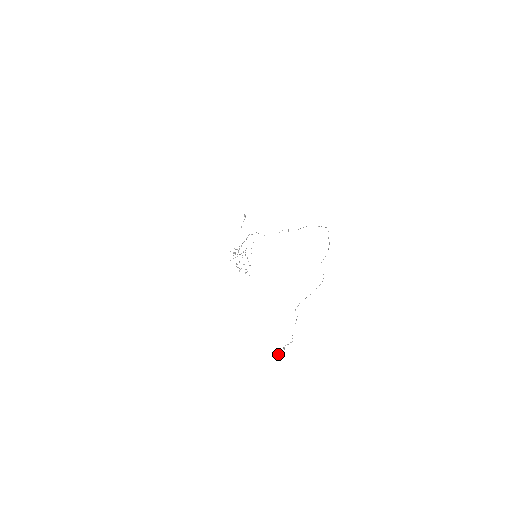
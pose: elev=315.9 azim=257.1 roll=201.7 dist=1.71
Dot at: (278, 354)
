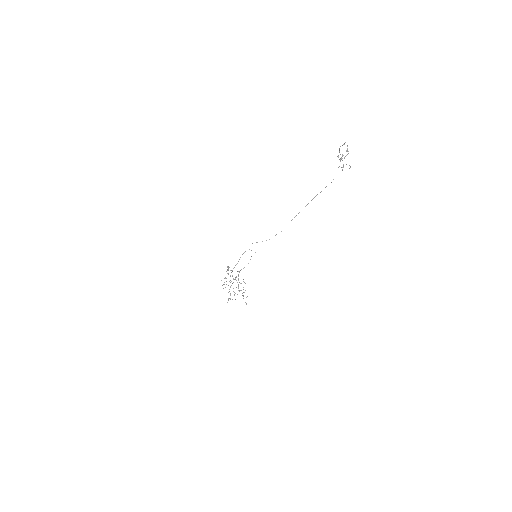
Dot at: (338, 156)
